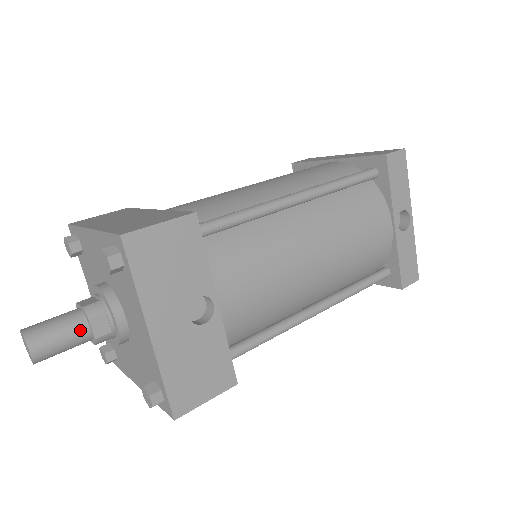
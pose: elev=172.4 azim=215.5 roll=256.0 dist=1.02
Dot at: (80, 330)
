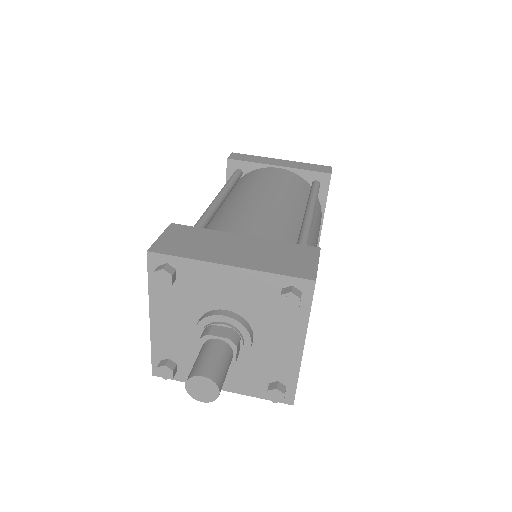
Dot at: (231, 359)
